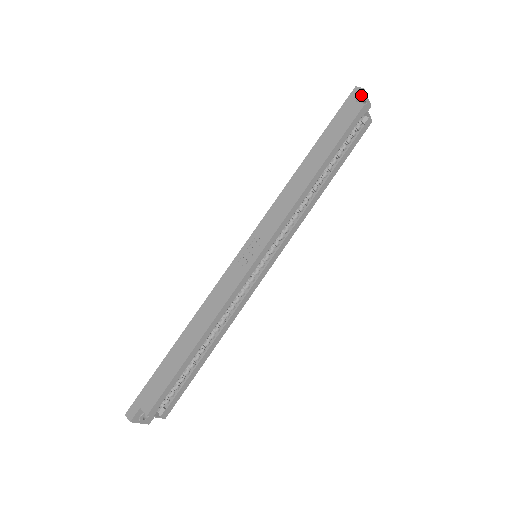
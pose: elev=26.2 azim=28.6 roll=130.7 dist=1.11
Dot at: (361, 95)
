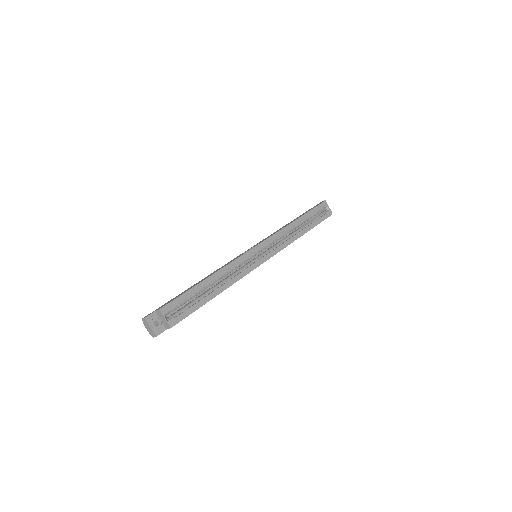
Dot at: occluded
